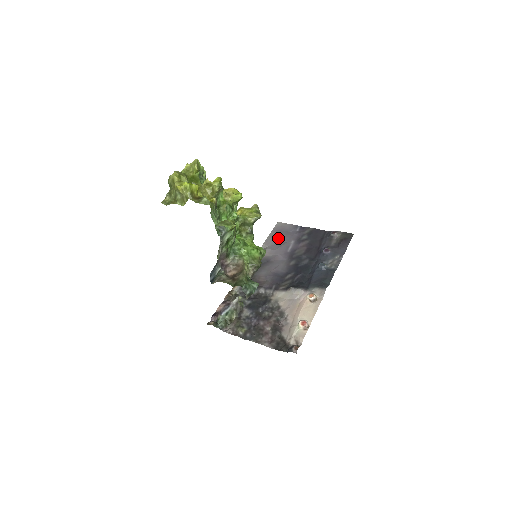
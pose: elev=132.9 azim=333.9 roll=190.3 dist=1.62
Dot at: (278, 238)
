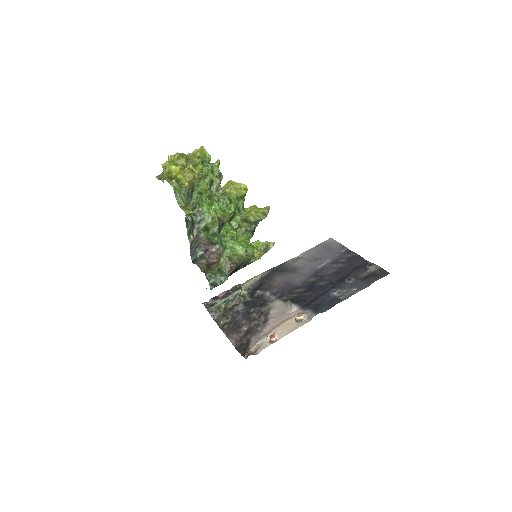
Dot at: (319, 252)
